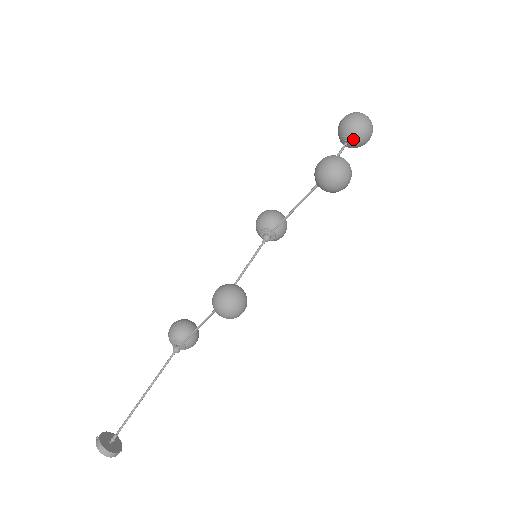
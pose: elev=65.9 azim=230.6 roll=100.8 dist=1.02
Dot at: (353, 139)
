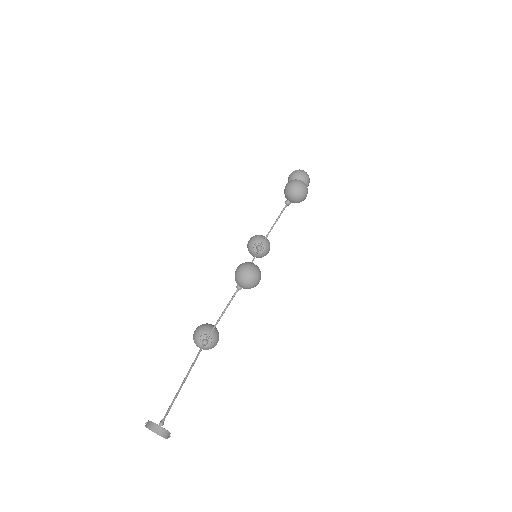
Dot at: occluded
